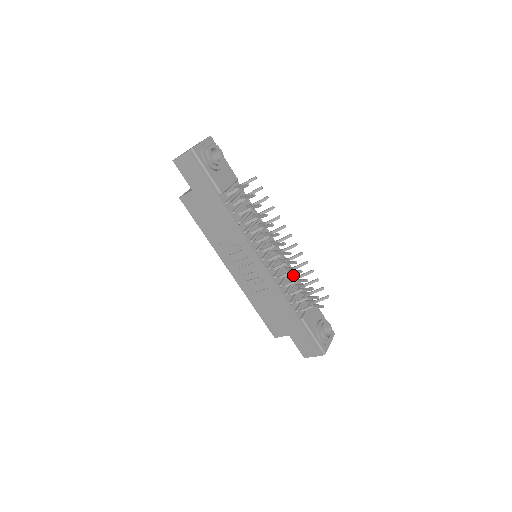
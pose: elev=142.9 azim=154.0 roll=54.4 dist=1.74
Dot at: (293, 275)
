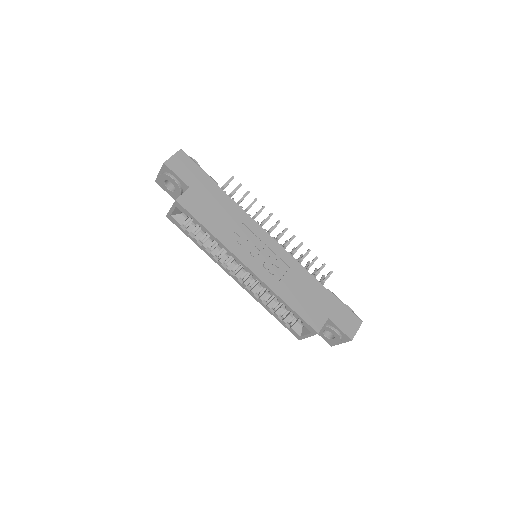
Dot at: occluded
